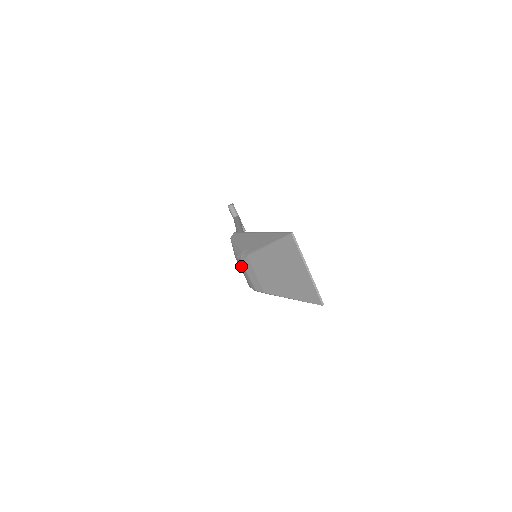
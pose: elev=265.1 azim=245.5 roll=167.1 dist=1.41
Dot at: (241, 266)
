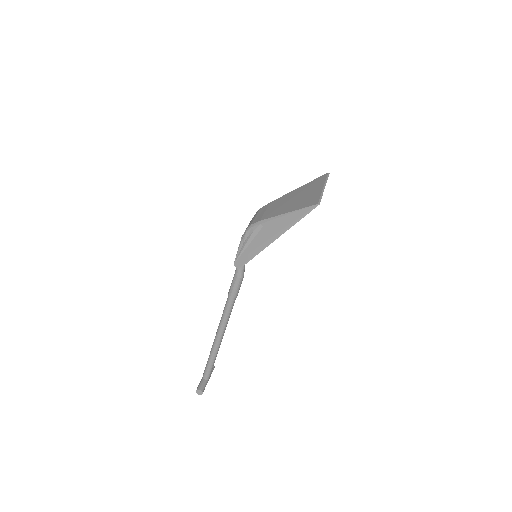
Dot at: (254, 216)
